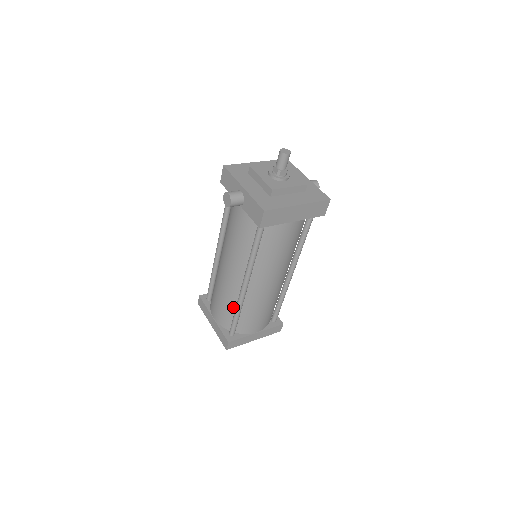
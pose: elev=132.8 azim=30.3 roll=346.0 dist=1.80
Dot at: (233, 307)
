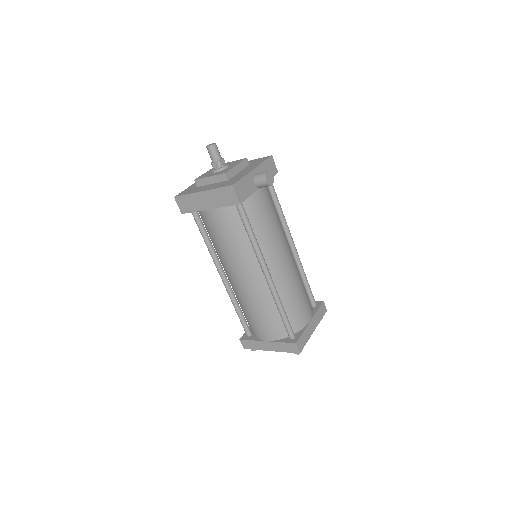
Dot at: occluded
